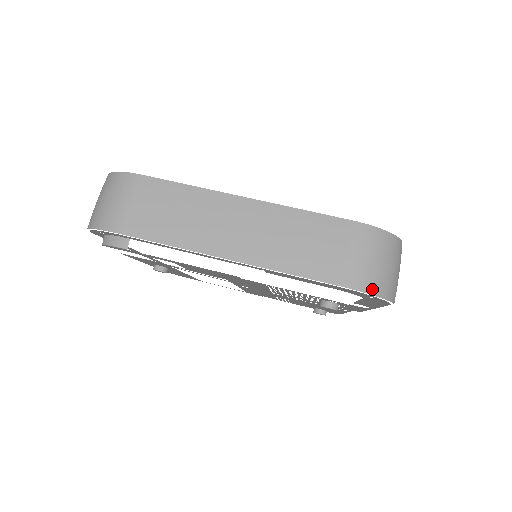
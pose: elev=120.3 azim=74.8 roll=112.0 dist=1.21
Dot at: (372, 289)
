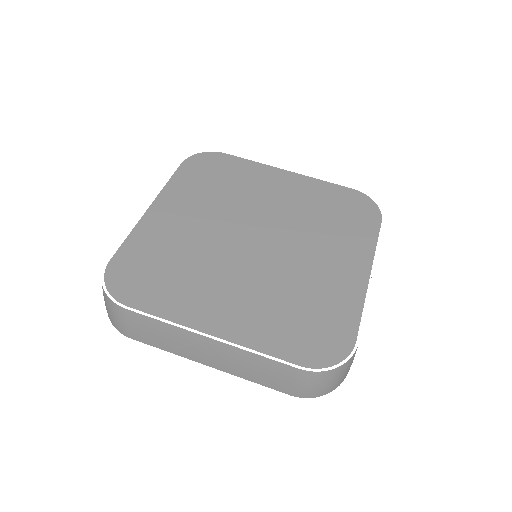
Dot at: (317, 395)
